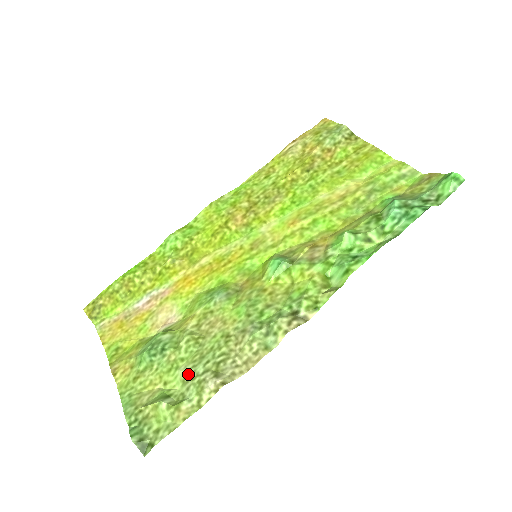
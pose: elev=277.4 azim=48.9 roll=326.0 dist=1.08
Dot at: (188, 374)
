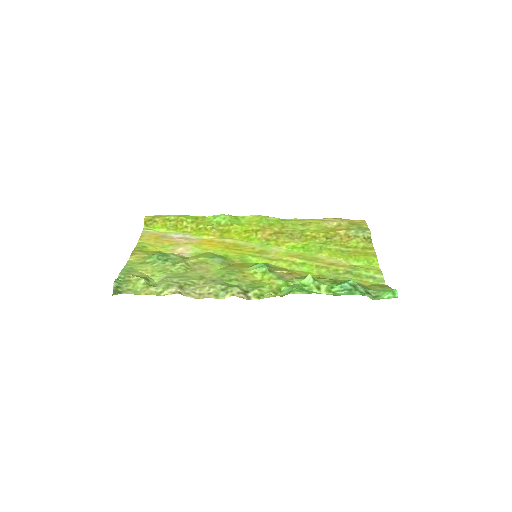
Dot at: (167, 278)
